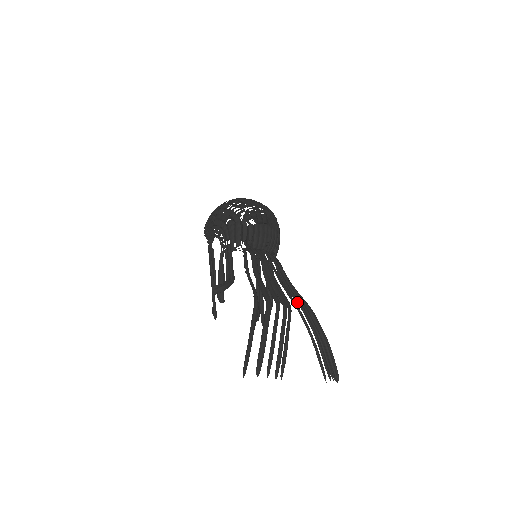
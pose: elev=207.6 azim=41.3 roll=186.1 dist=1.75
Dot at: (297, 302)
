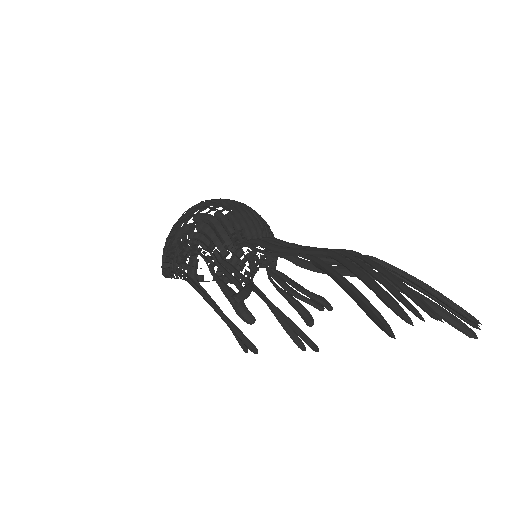
Dot at: occluded
